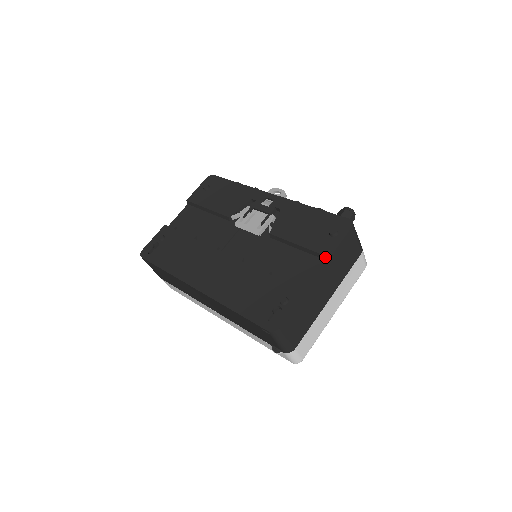
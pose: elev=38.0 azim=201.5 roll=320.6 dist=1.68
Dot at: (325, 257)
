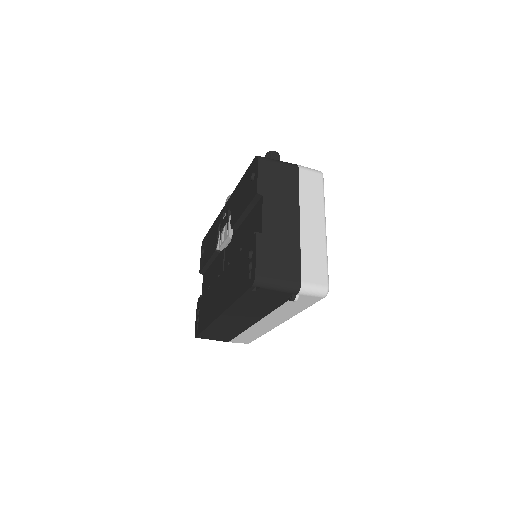
Dot at: (257, 197)
